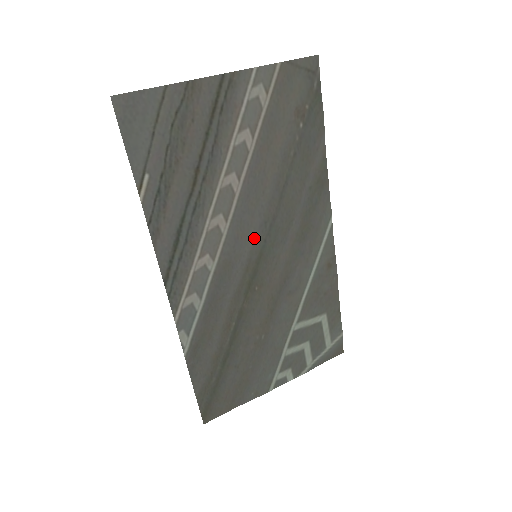
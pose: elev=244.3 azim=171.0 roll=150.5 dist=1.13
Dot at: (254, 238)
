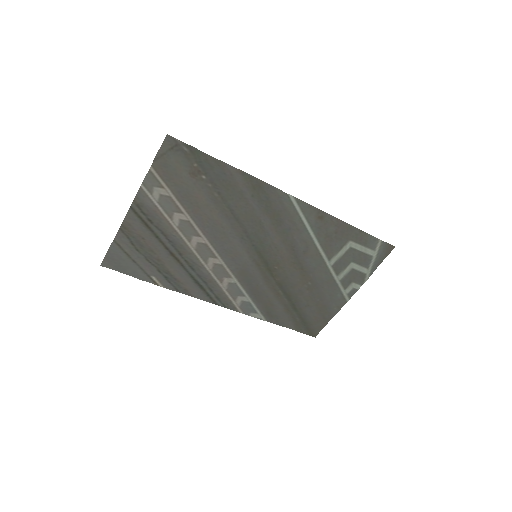
Dot at: (244, 250)
